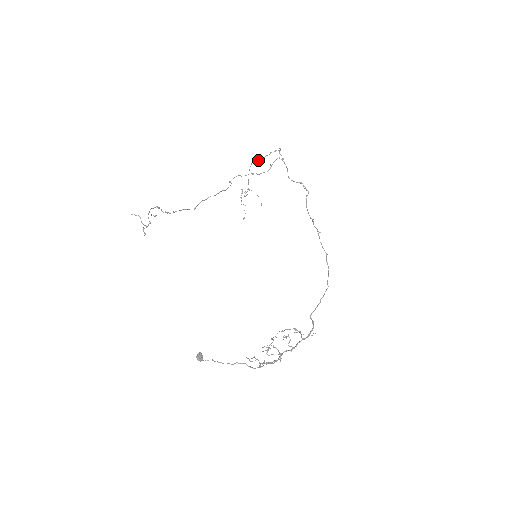
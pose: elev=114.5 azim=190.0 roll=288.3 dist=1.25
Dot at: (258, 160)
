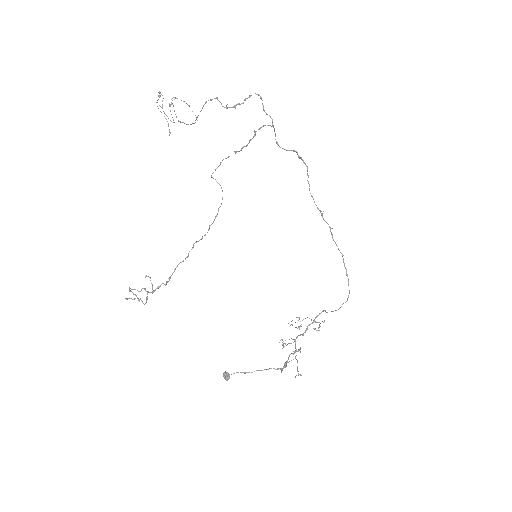
Dot at: occluded
